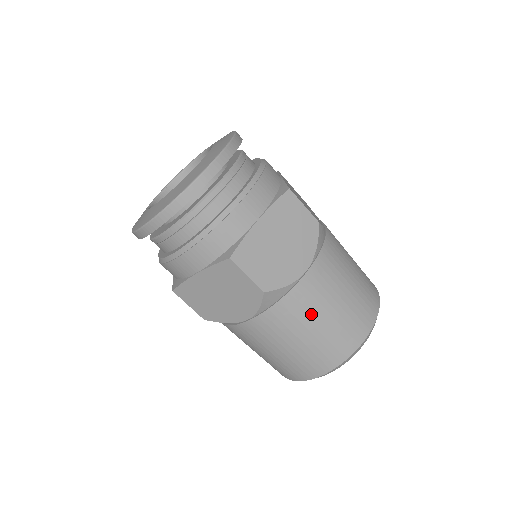
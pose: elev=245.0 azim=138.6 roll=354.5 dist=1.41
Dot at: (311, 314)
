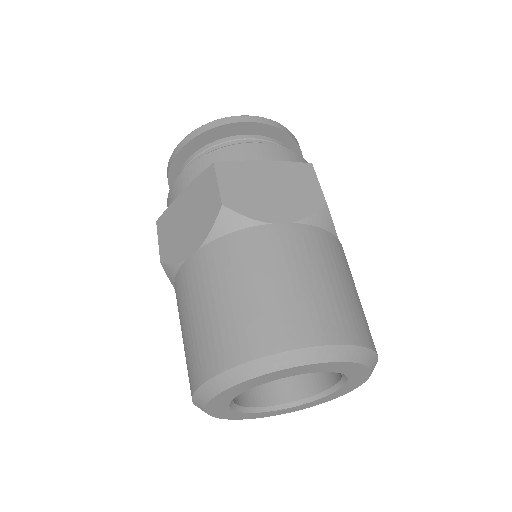
Dot at: (259, 265)
